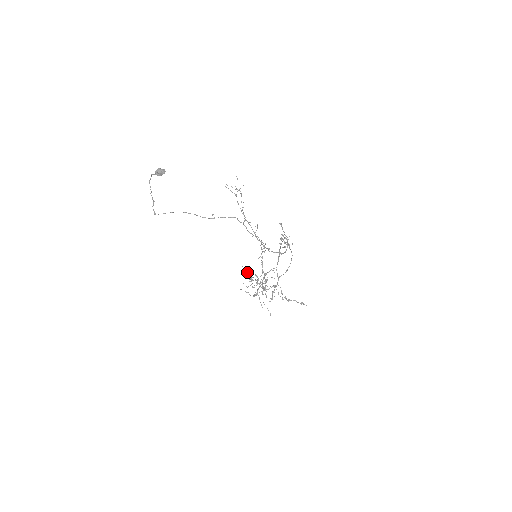
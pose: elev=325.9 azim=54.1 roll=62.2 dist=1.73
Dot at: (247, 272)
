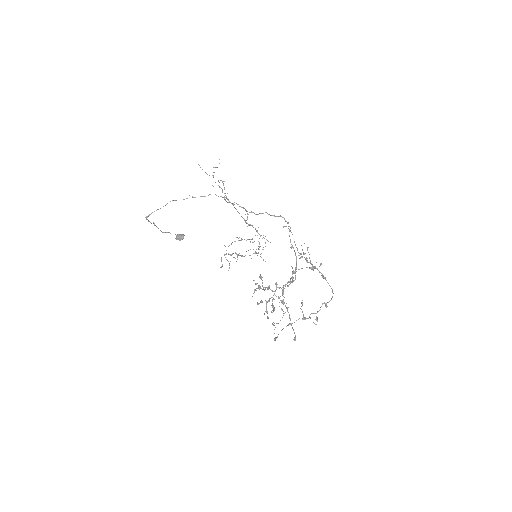
Dot at: (267, 317)
